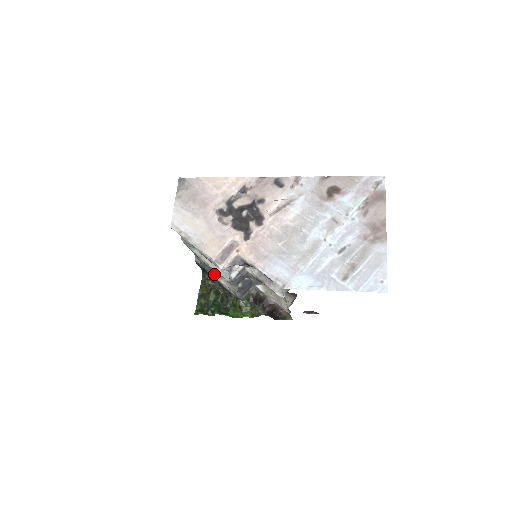
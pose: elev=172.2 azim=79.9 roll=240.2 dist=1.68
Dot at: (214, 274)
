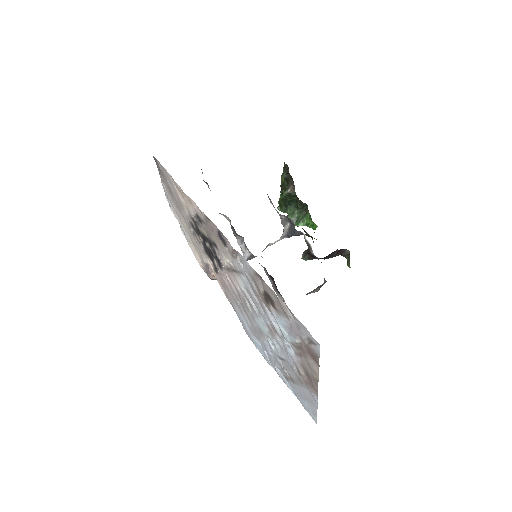
Dot at: (268, 197)
